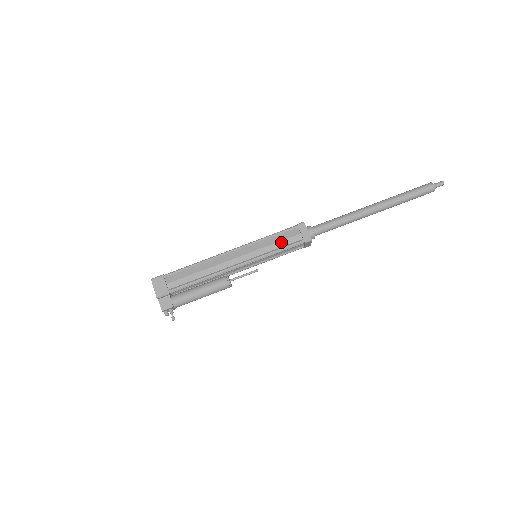
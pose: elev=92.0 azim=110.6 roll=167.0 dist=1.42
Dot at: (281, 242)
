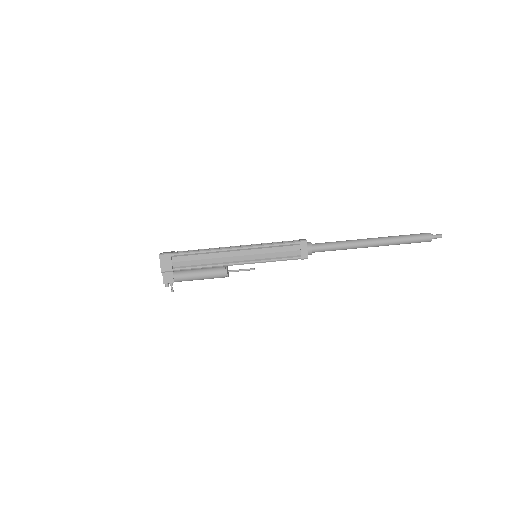
Dot at: (281, 253)
